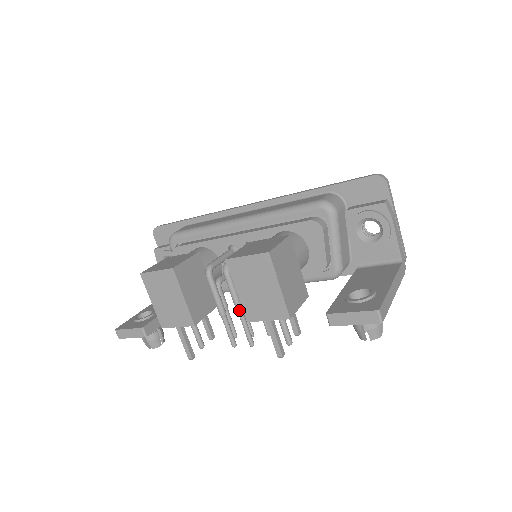
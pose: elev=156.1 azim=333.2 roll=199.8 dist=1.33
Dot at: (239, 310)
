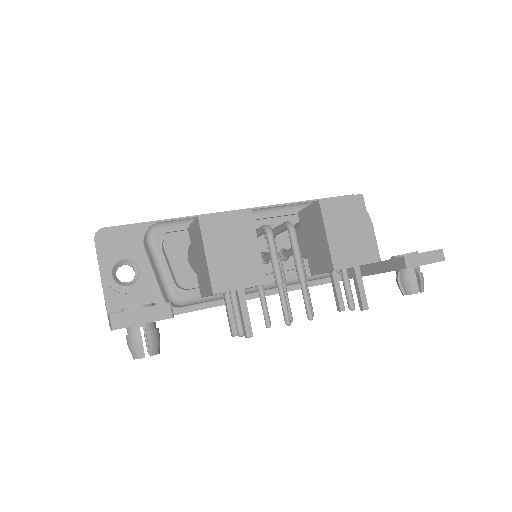
Dot at: (304, 272)
